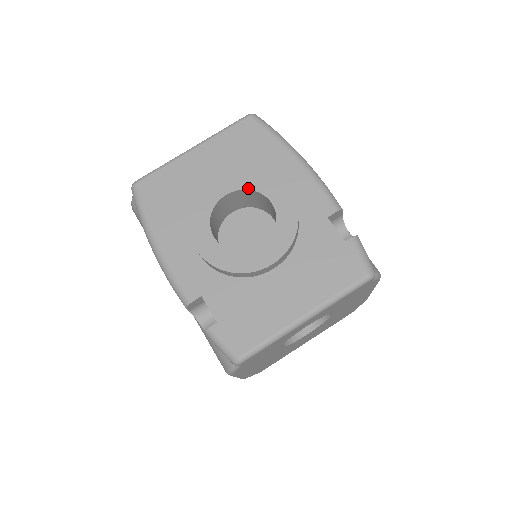
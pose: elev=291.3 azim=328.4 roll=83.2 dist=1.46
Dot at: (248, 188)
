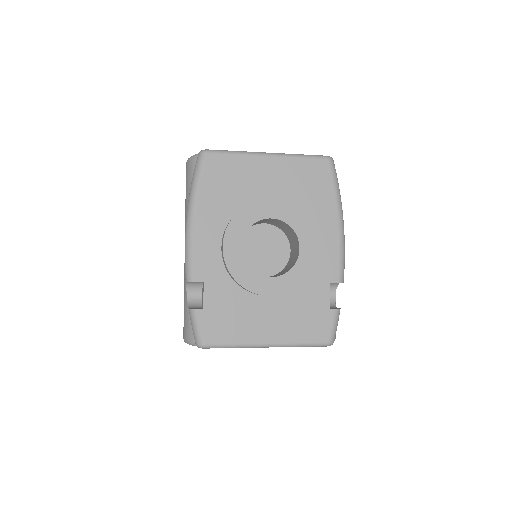
Dot at: (290, 224)
